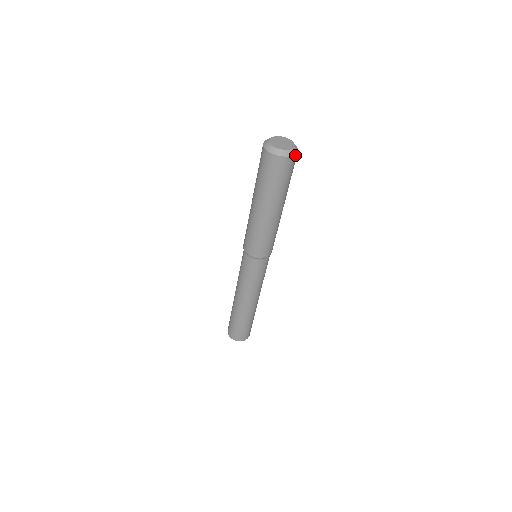
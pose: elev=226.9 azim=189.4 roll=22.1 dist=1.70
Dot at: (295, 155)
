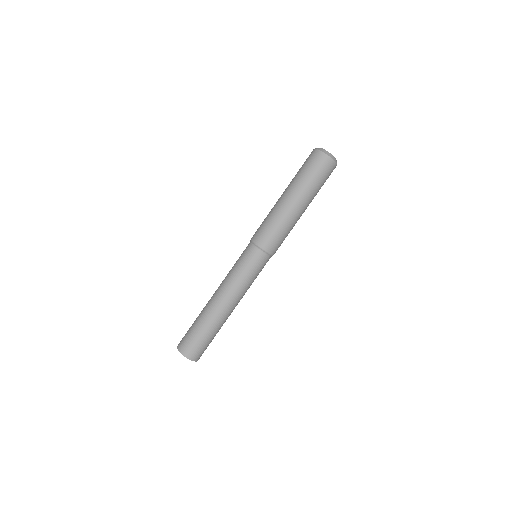
Dot at: occluded
